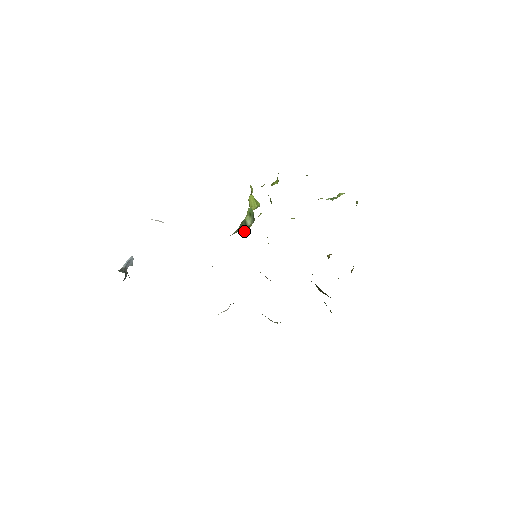
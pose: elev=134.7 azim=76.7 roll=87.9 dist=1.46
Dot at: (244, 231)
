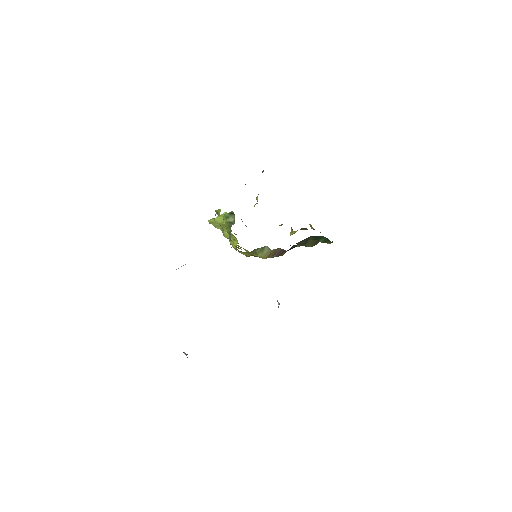
Dot at: (234, 245)
